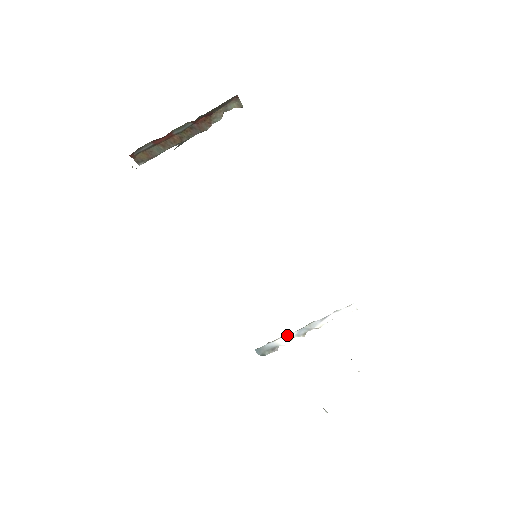
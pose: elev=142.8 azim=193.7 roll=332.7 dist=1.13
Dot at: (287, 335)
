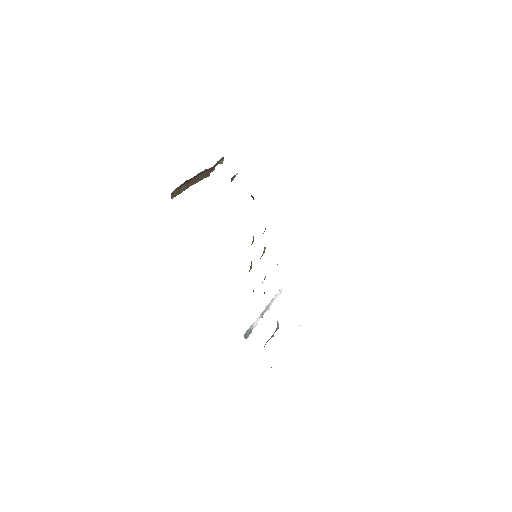
Dot at: (258, 318)
